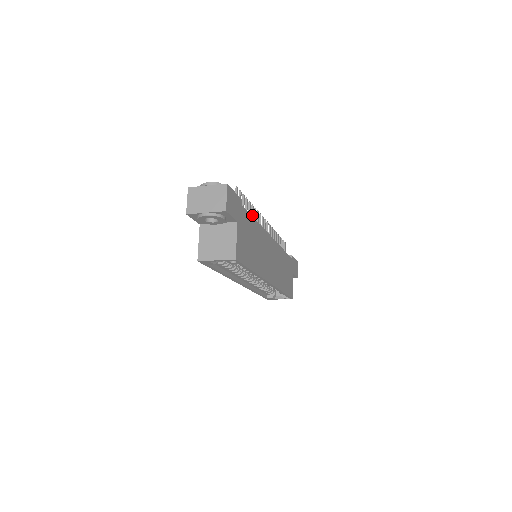
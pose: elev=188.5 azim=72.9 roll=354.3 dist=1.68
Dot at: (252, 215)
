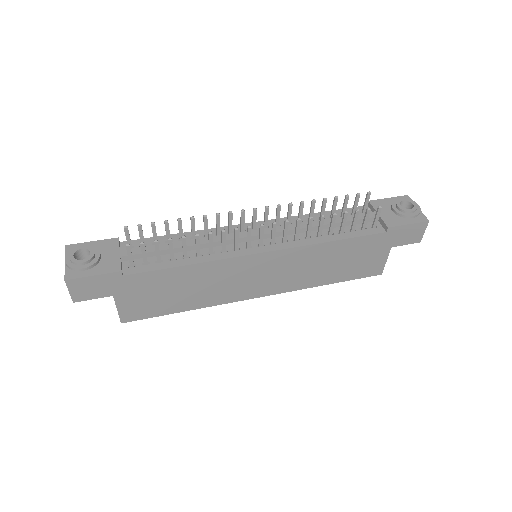
Dot at: (196, 247)
